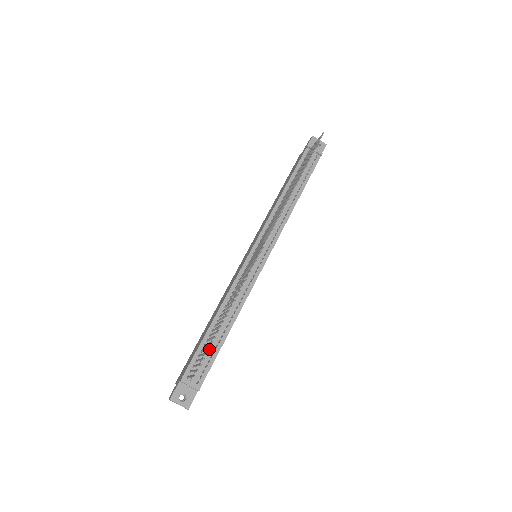
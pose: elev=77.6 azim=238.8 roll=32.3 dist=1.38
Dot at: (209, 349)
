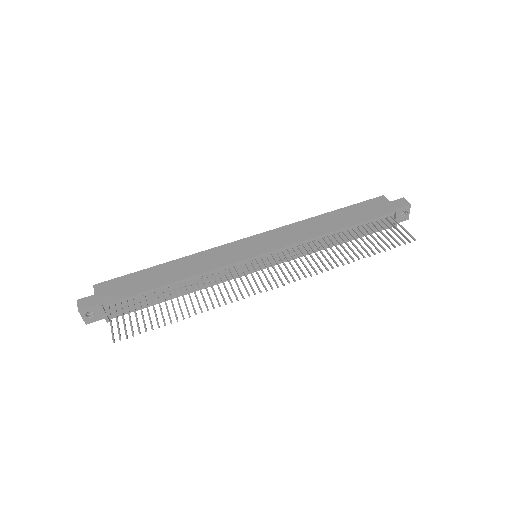
Dot at: occluded
